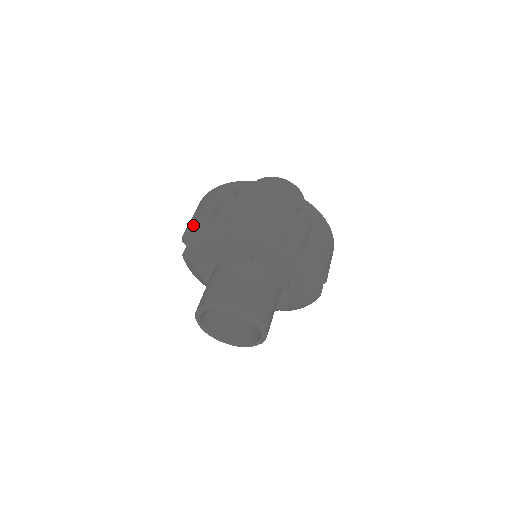
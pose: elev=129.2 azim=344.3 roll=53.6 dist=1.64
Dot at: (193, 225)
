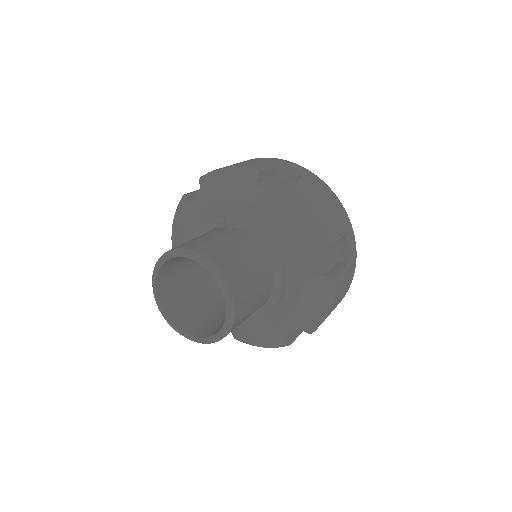
Dot at: (175, 217)
